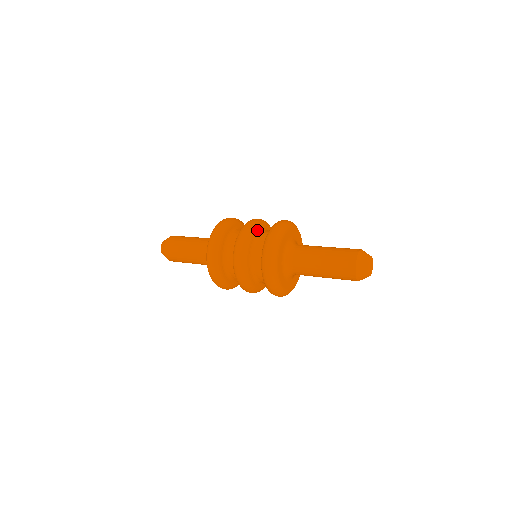
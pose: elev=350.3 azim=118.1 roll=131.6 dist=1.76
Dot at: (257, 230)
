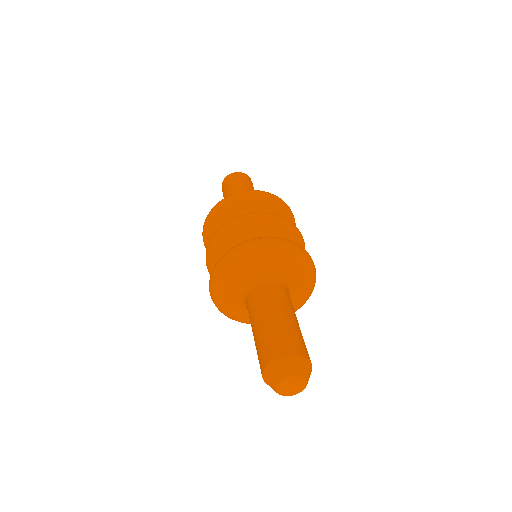
Dot at: (254, 229)
